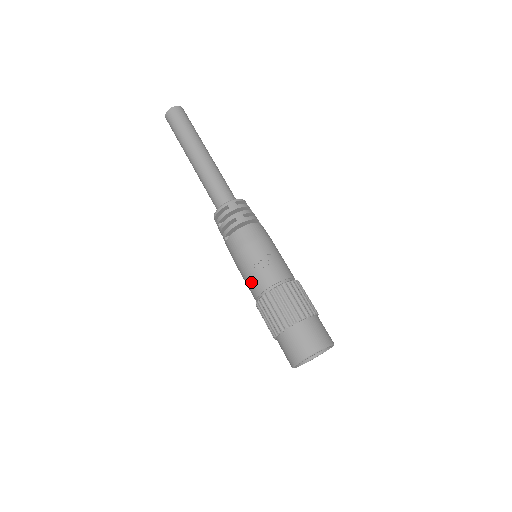
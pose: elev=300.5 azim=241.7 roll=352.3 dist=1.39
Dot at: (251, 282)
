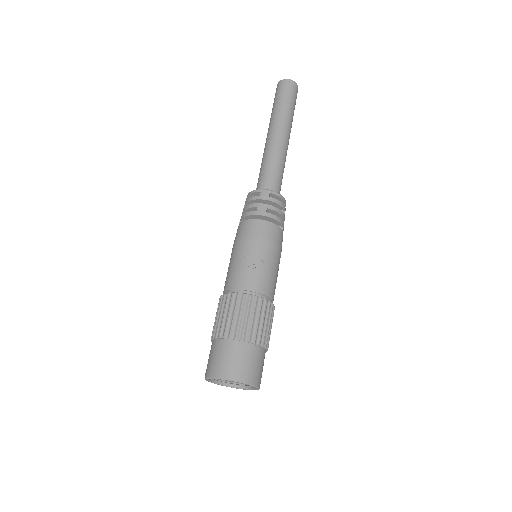
Dot at: (228, 275)
